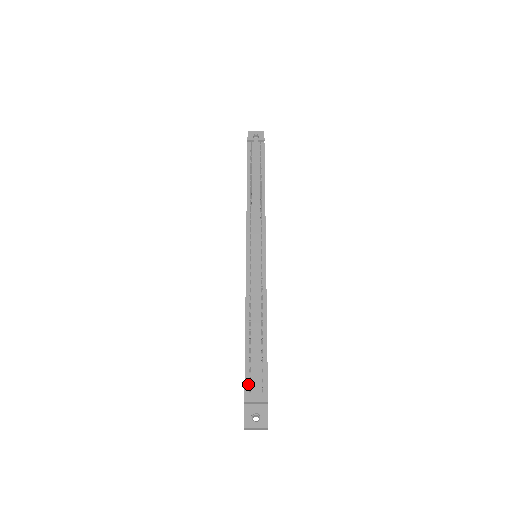
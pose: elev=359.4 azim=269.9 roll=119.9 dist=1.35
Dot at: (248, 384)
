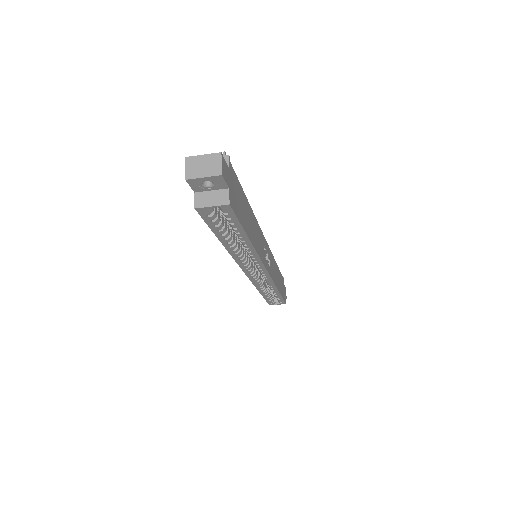
Dot at: occluded
